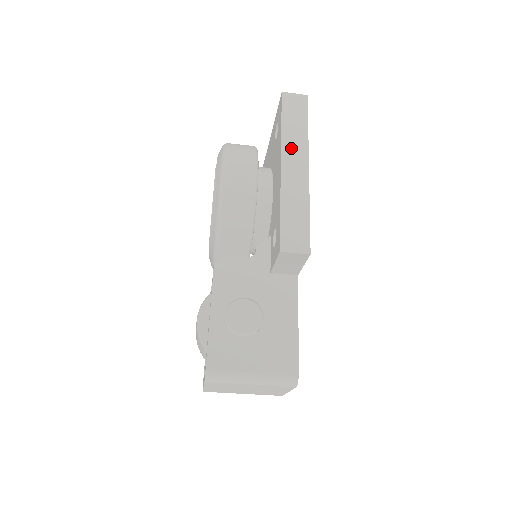
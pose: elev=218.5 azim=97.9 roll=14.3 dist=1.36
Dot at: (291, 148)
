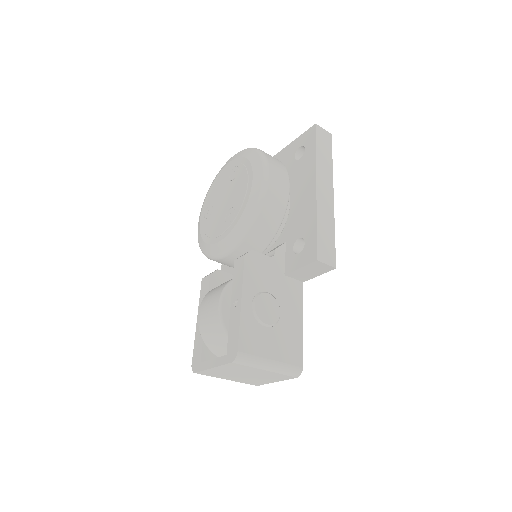
Dot at: (322, 174)
